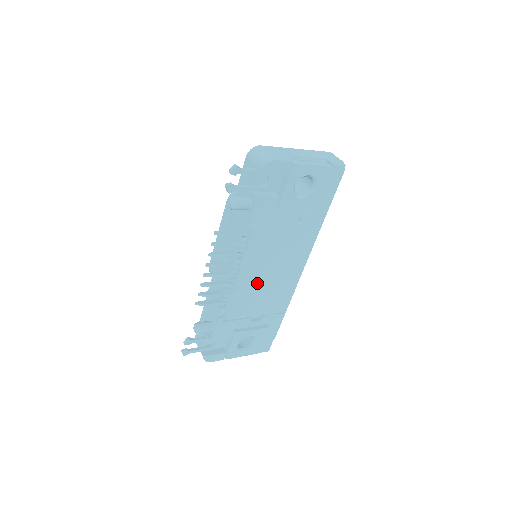
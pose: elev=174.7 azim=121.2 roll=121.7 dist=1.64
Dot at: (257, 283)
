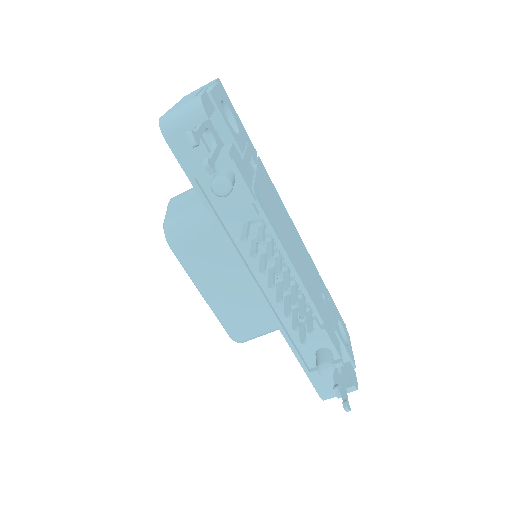
Dot at: (298, 260)
